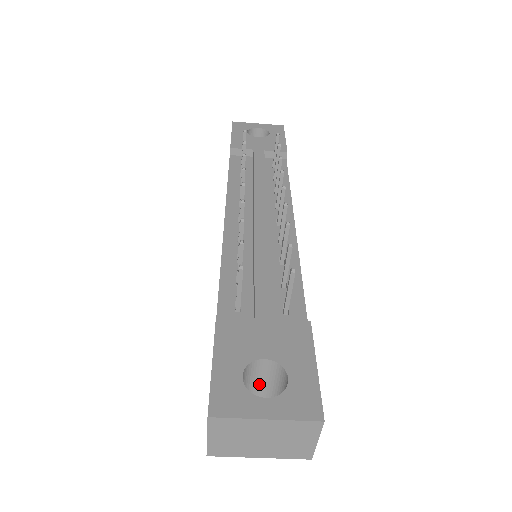
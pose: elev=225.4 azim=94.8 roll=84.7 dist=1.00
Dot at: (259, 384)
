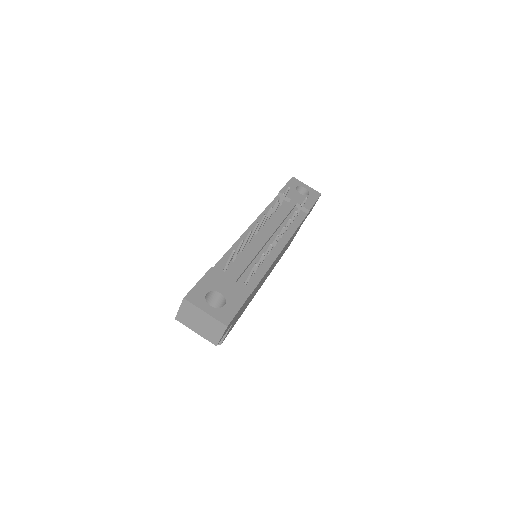
Dot at: (214, 305)
